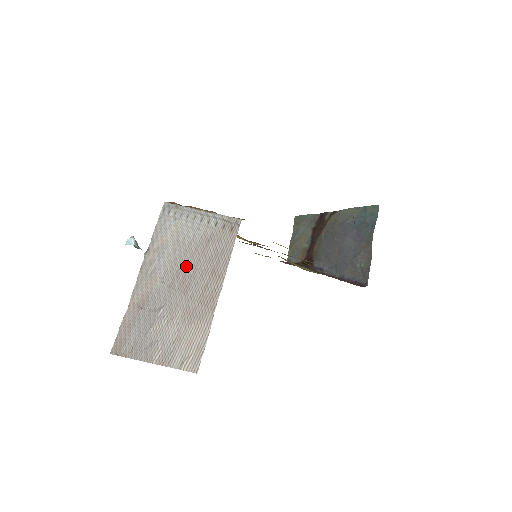
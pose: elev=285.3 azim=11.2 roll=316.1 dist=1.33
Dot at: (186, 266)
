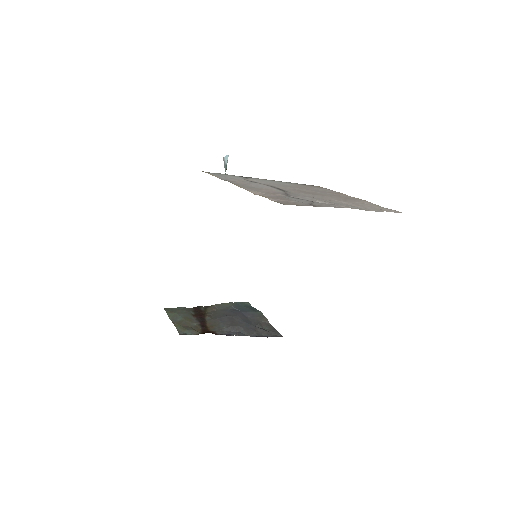
Dot at: (298, 189)
